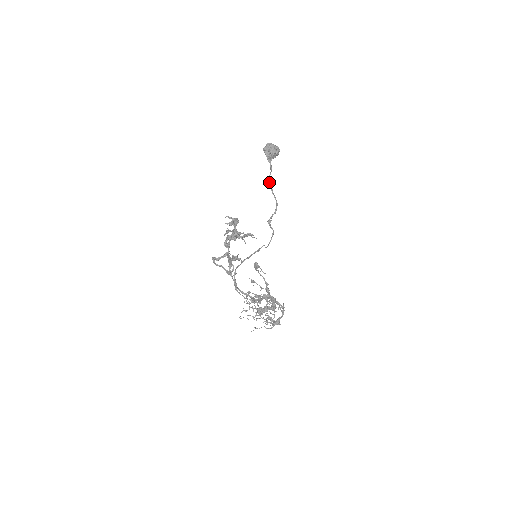
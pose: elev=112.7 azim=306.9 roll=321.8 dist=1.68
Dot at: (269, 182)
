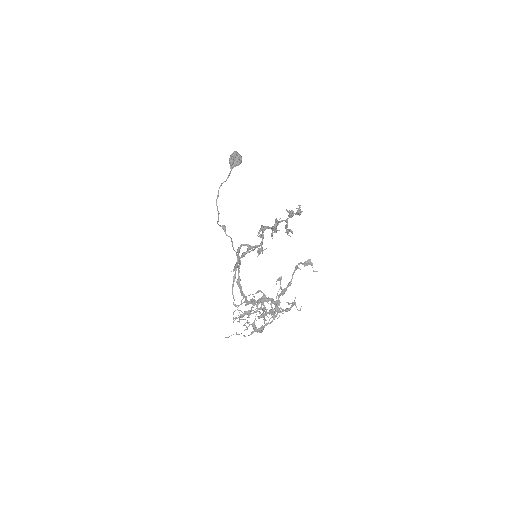
Dot at: (219, 188)
